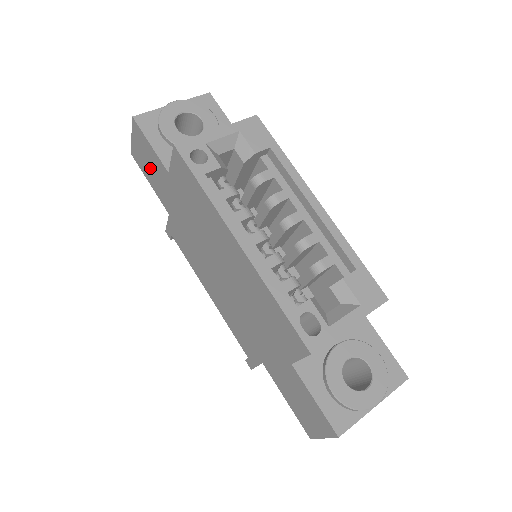
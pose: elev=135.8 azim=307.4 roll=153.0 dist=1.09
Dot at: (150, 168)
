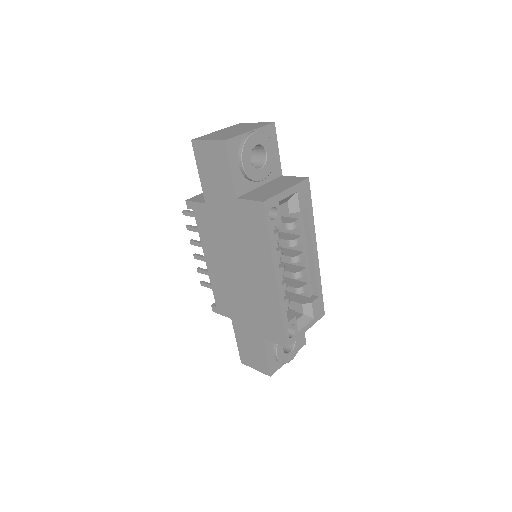
Dot at: (212, 172)
